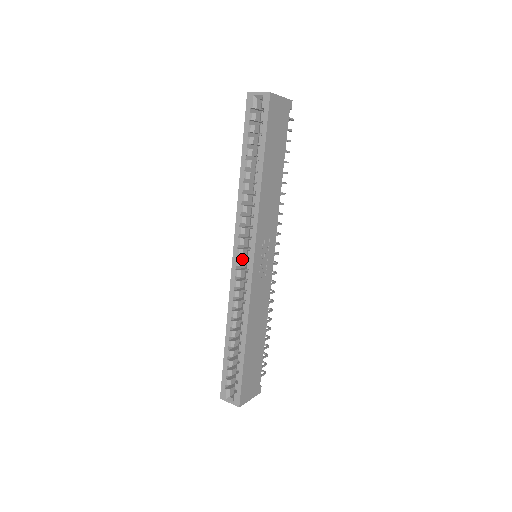
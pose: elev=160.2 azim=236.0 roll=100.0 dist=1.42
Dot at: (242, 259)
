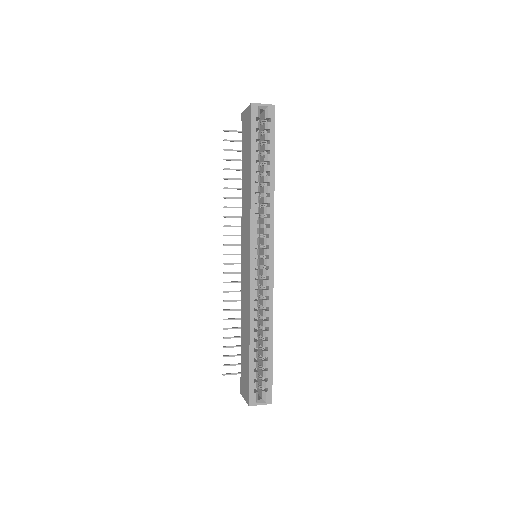
Dot at: (257, 259)
